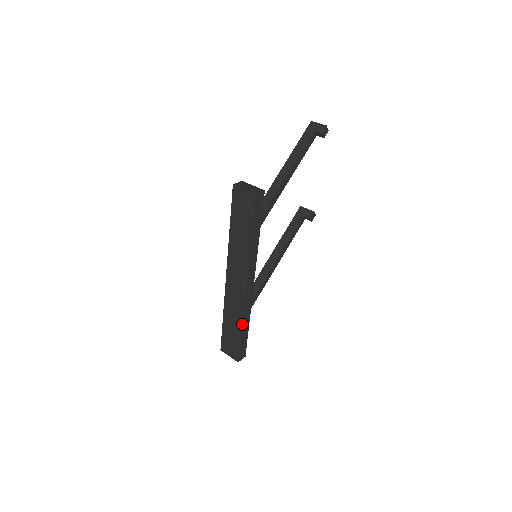
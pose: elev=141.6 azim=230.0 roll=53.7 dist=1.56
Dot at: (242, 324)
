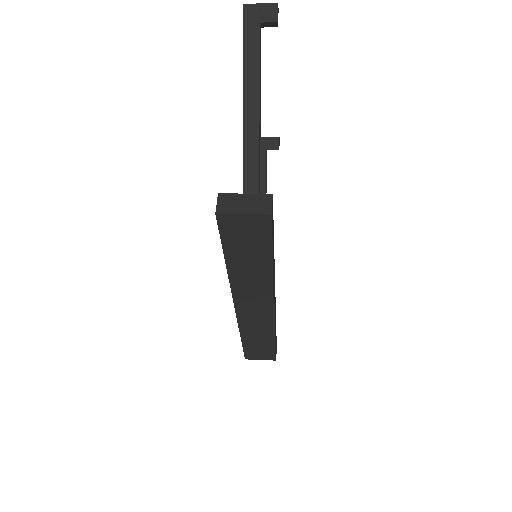
Dot at: (275, 335)
